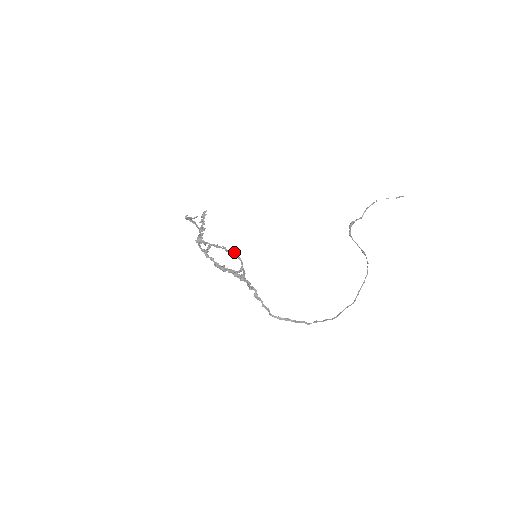
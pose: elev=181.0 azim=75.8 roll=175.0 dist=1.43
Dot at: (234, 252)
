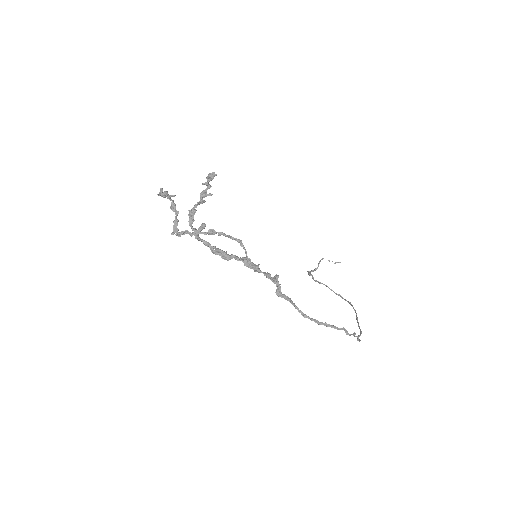
Dot at: (238, 239)
